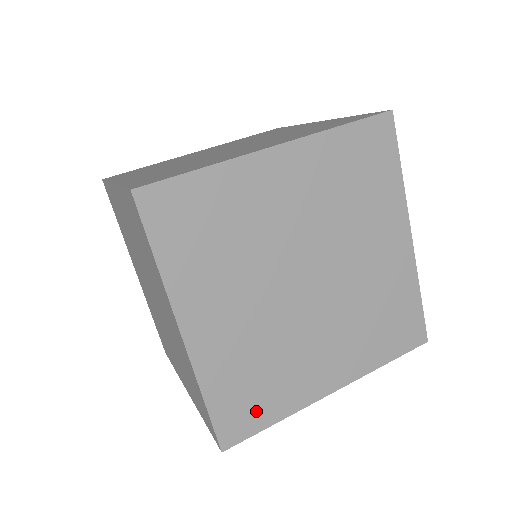
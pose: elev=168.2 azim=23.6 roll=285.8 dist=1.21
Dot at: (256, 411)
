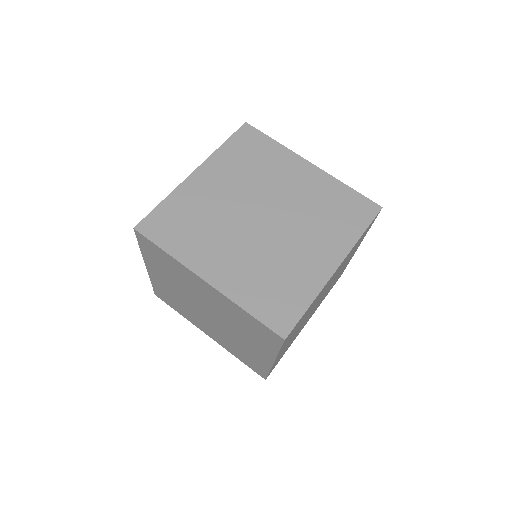
Dot at: (169, 234)
